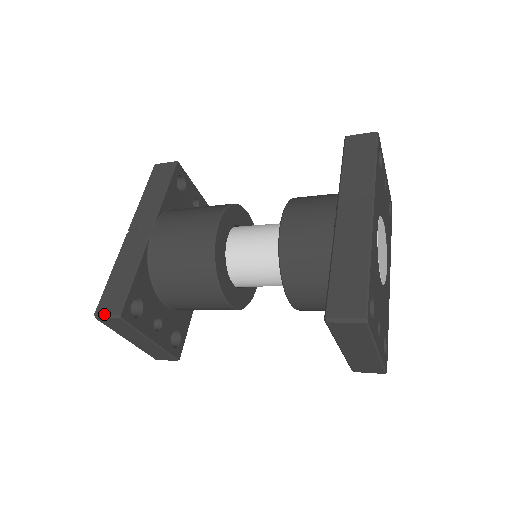
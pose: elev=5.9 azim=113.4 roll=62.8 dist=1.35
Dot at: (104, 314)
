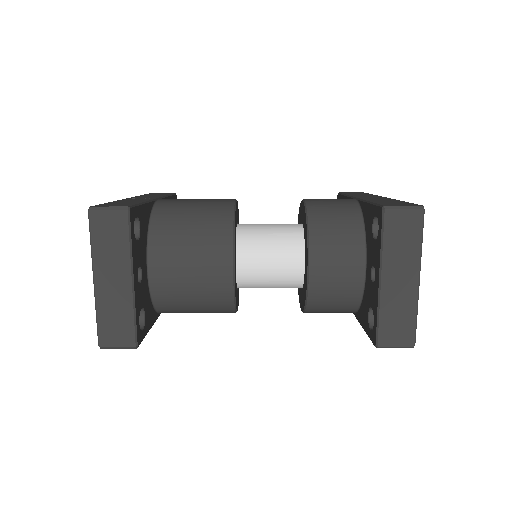
Dot at: (106, 206)
